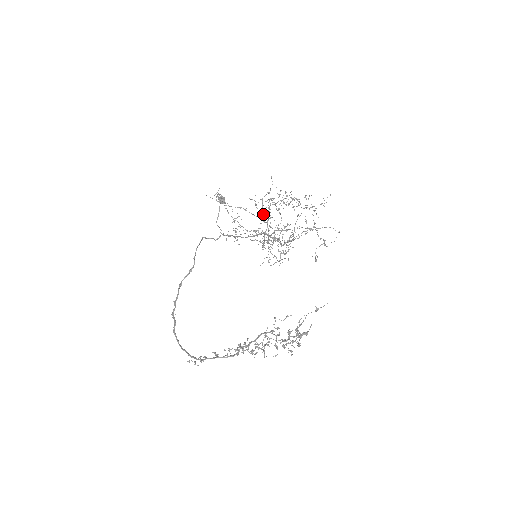
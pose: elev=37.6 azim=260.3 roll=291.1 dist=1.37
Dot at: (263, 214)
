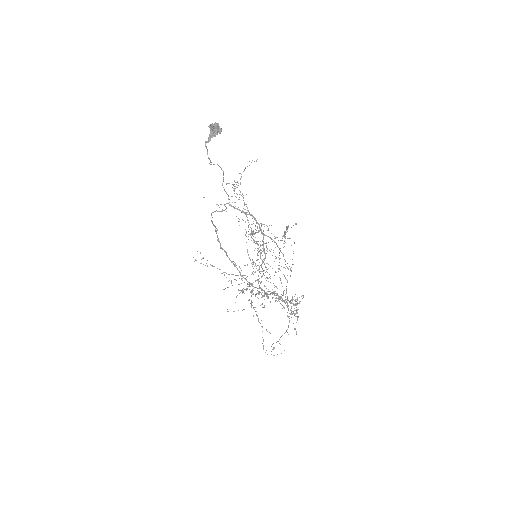
Dot at: (238, 284)
